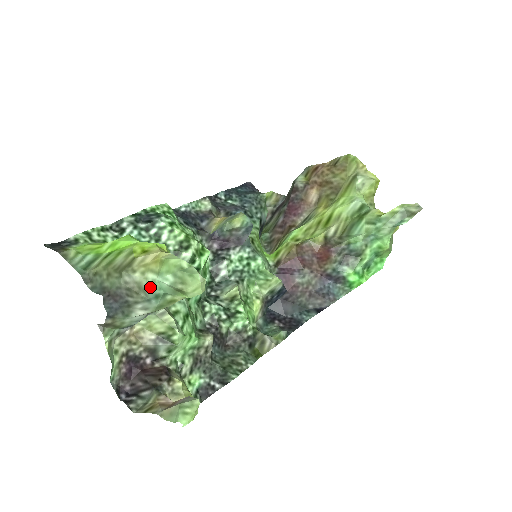
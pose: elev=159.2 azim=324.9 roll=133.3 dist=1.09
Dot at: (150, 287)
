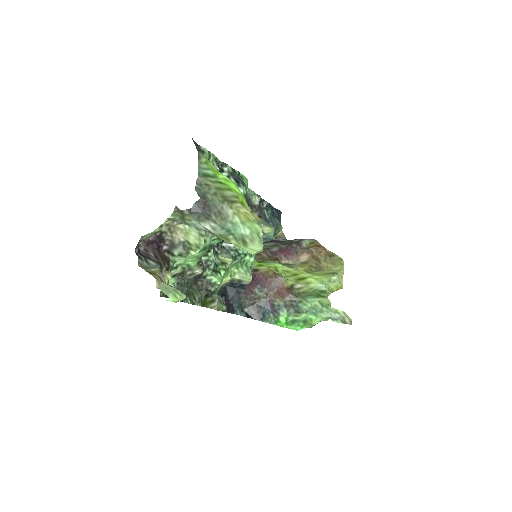
Dot at: (231, 224)
